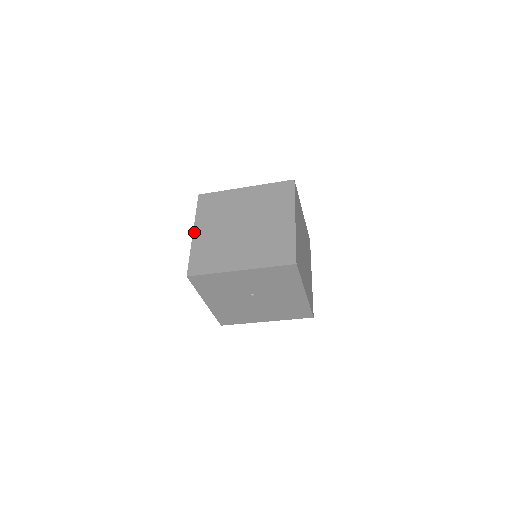
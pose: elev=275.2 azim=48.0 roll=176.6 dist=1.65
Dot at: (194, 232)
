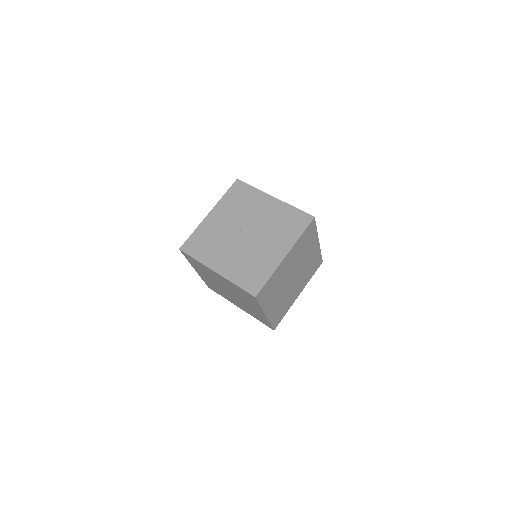
Dot at: occluded
